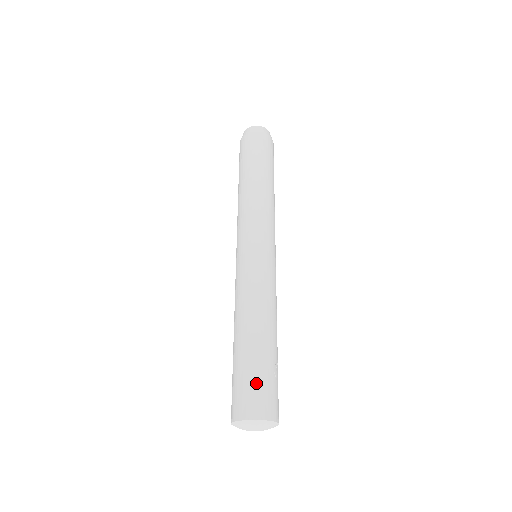
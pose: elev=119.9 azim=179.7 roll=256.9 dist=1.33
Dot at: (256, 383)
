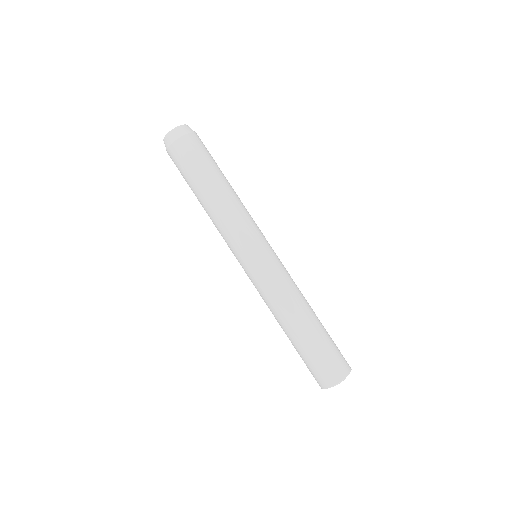
Dot at: (335, 351)
